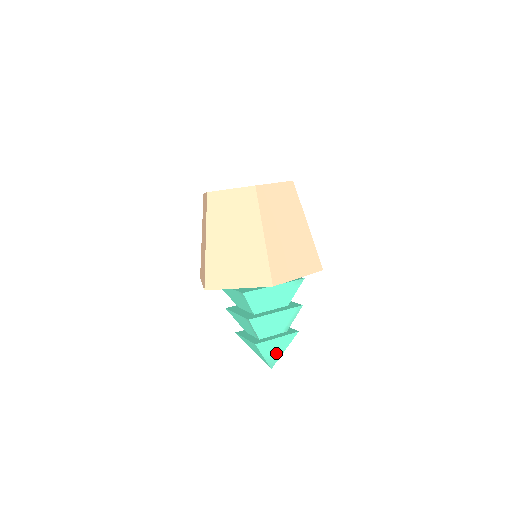
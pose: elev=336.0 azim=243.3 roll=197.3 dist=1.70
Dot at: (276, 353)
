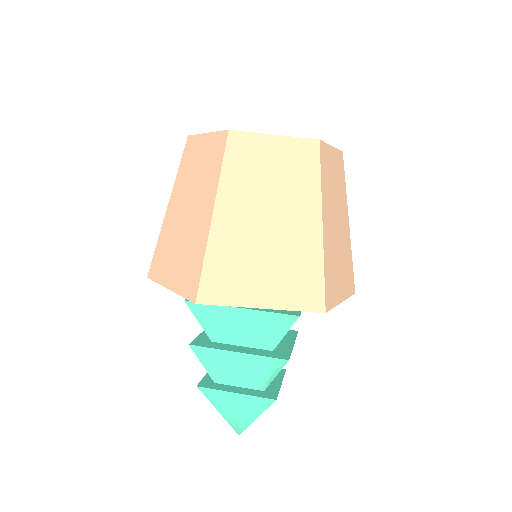
Dot at: (241, 415)
